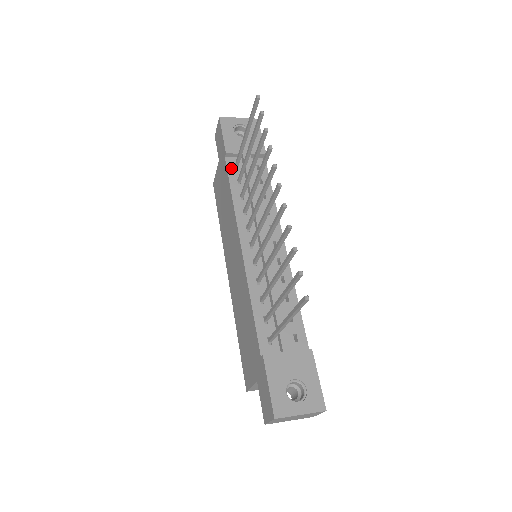
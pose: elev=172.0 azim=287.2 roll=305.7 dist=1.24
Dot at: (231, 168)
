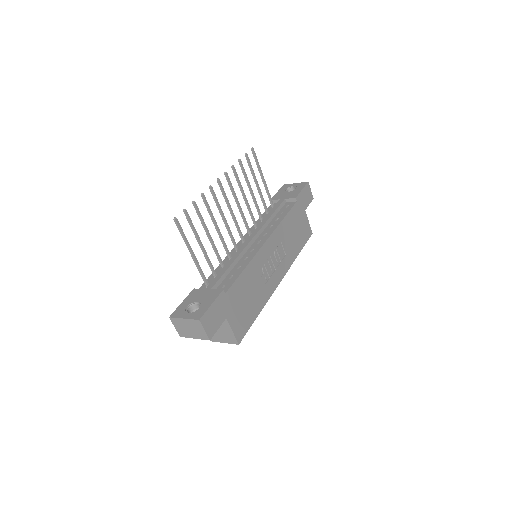
Dot at: (270, 208)
